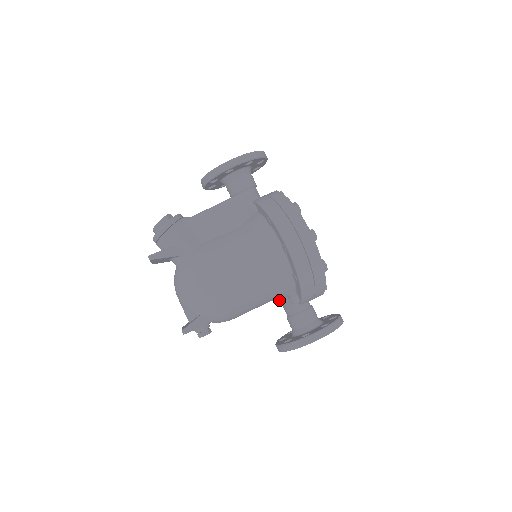
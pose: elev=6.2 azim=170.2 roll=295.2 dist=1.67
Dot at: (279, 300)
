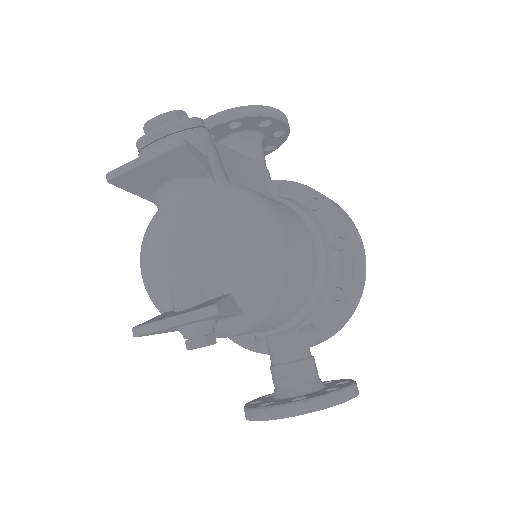
Dot at: (283, 331)
